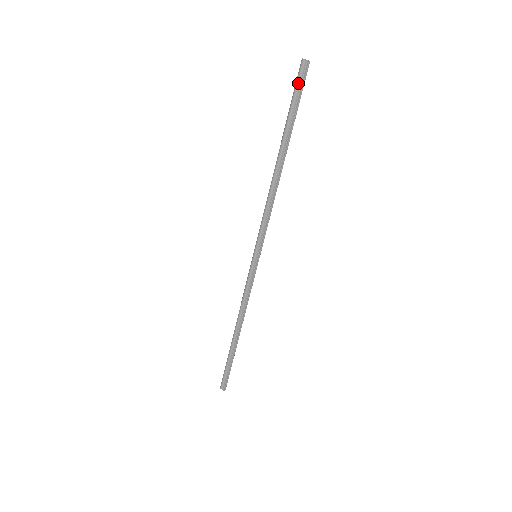
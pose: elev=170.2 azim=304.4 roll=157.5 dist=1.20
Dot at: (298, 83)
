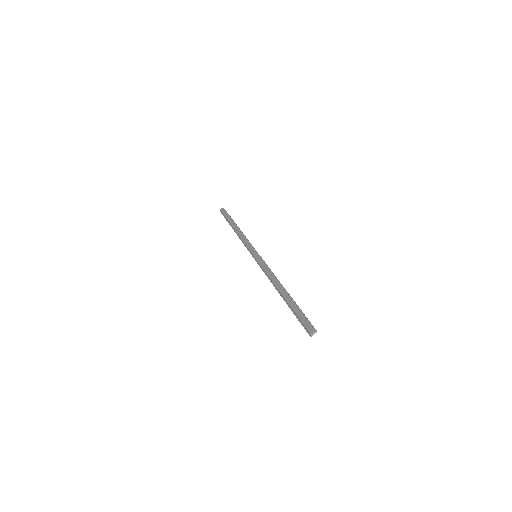
Dot at: (224, 212)
